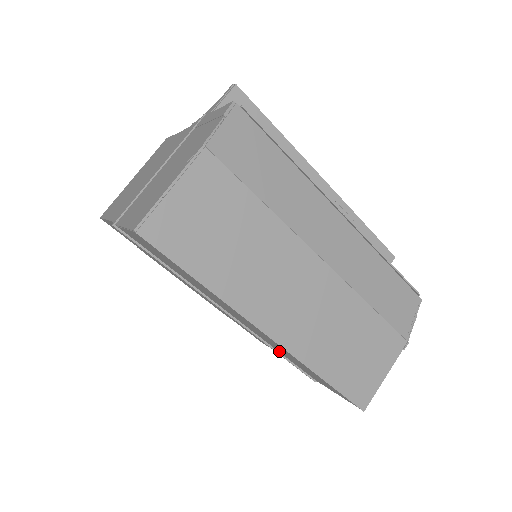
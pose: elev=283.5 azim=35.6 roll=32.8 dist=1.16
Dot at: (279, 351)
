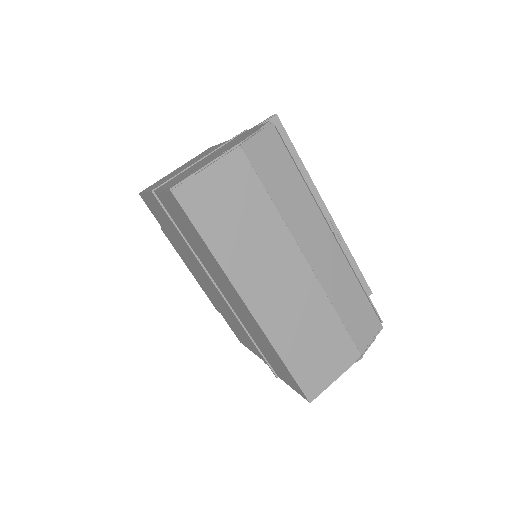
Dot at: (253, 337)
